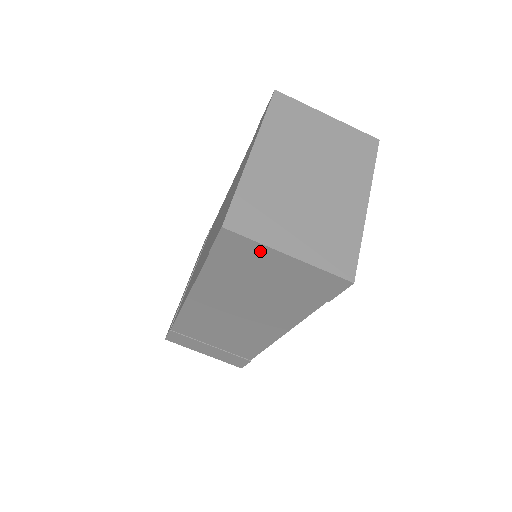
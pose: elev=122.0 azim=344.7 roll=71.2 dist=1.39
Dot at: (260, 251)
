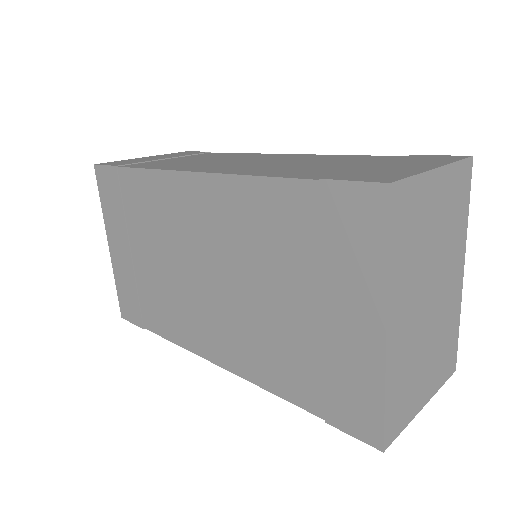
Dot at: occluded
